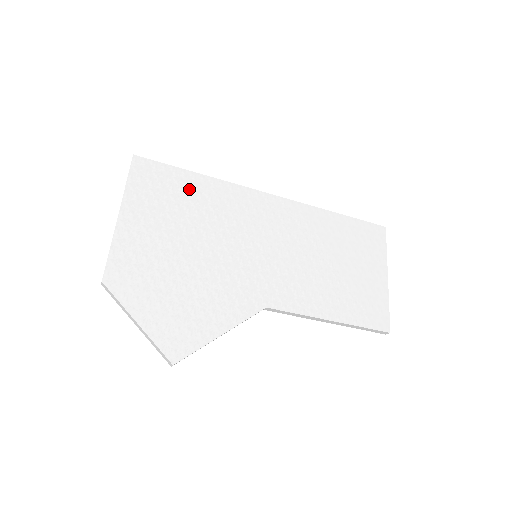
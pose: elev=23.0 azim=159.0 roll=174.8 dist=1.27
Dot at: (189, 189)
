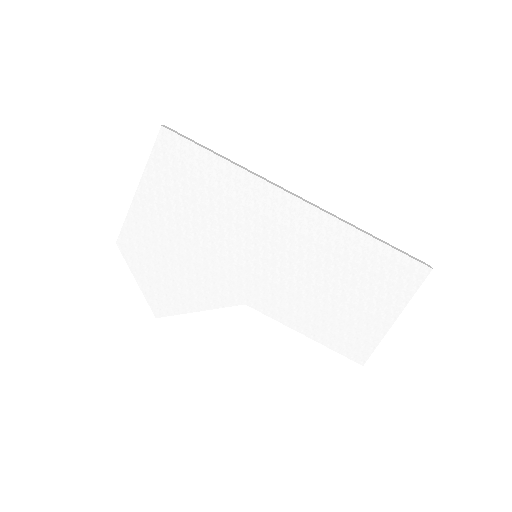
Dot at: (208, 175)
